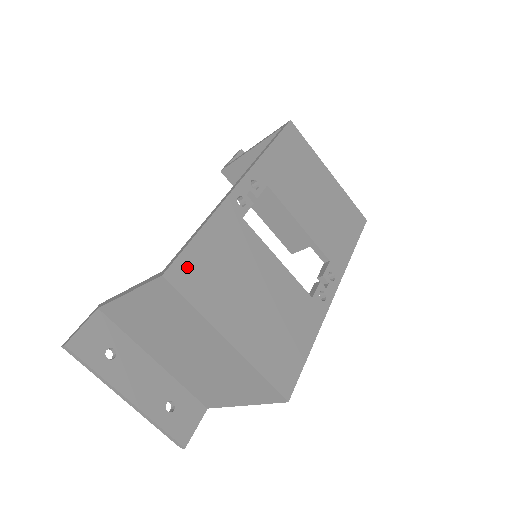
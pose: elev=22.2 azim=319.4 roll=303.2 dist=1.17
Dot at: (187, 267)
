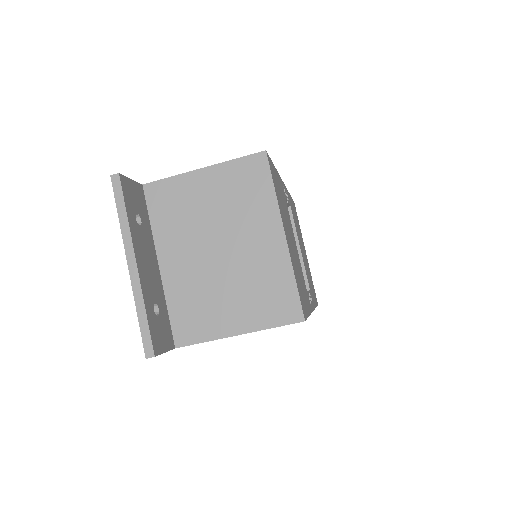
Dot at: (272, 168)
